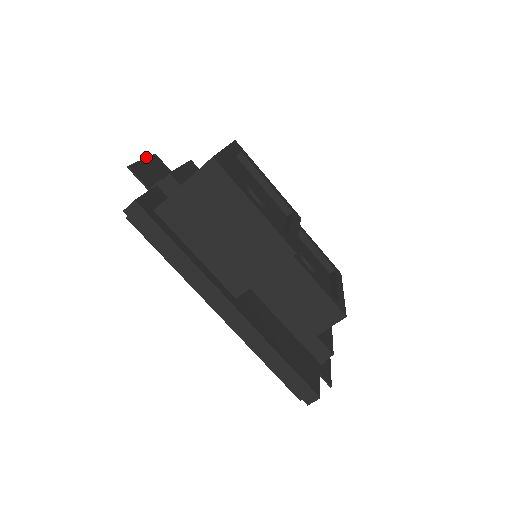
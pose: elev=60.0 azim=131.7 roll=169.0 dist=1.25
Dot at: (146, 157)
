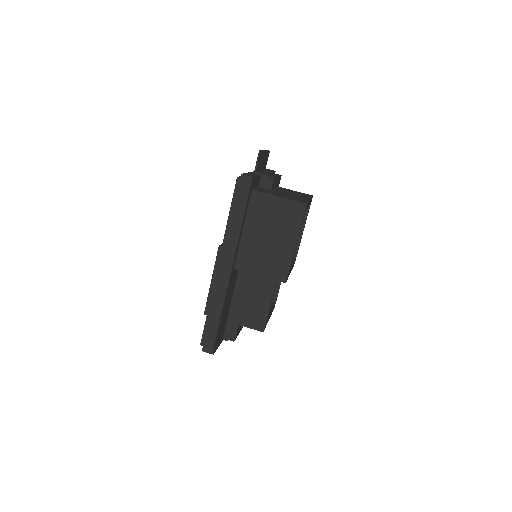
Dot at: occluded
